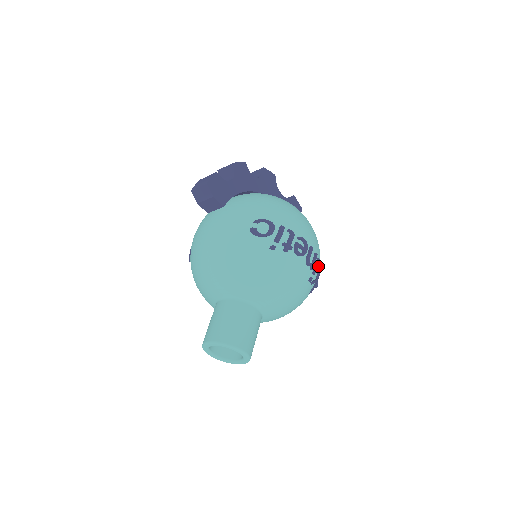
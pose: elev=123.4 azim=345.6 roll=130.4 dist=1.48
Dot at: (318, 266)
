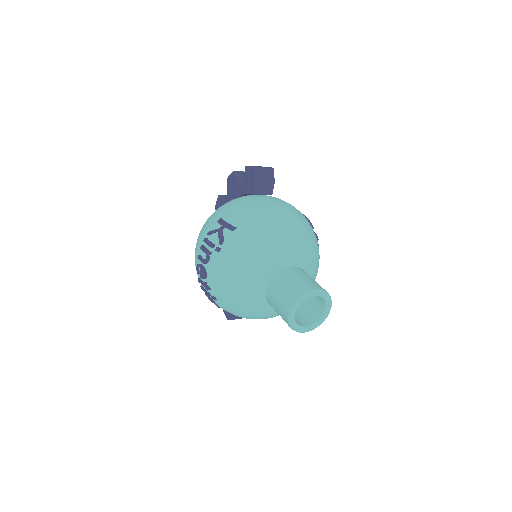
Dot at: occluded
